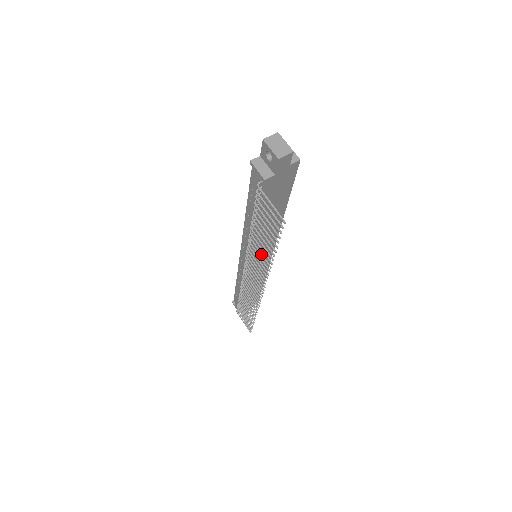
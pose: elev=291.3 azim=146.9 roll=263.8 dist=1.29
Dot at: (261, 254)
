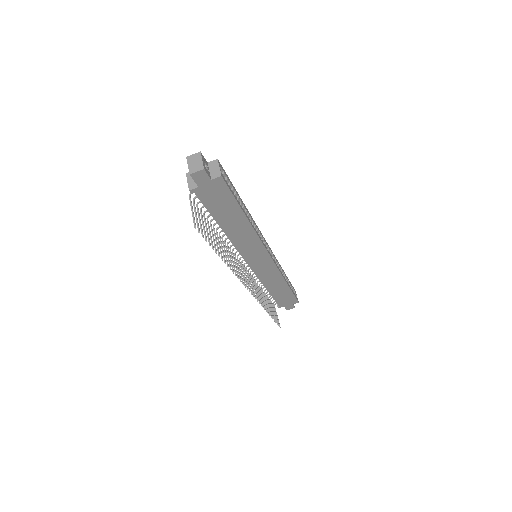
Dot at: (225, 253)
